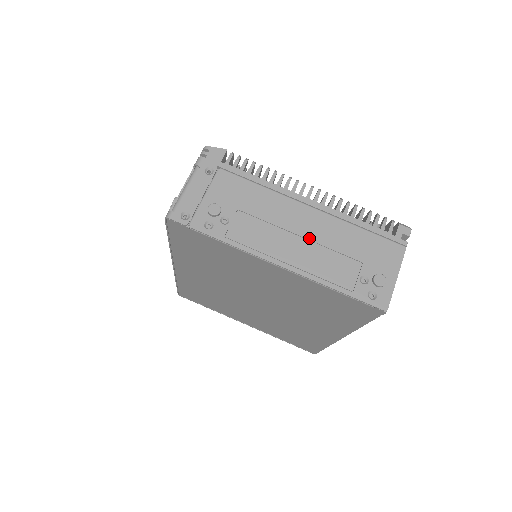
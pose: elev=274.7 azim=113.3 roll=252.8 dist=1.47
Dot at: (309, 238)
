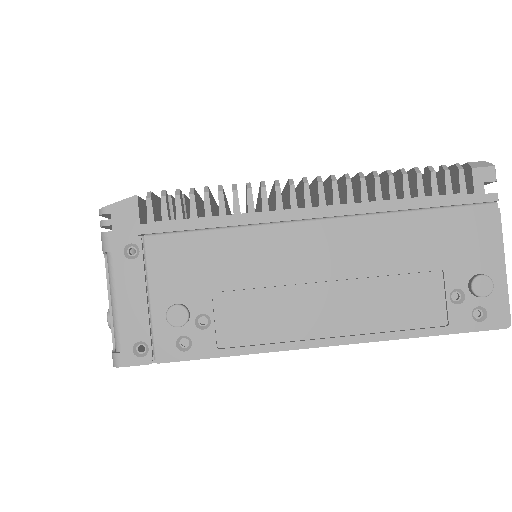
Dot at: (344, 276)
